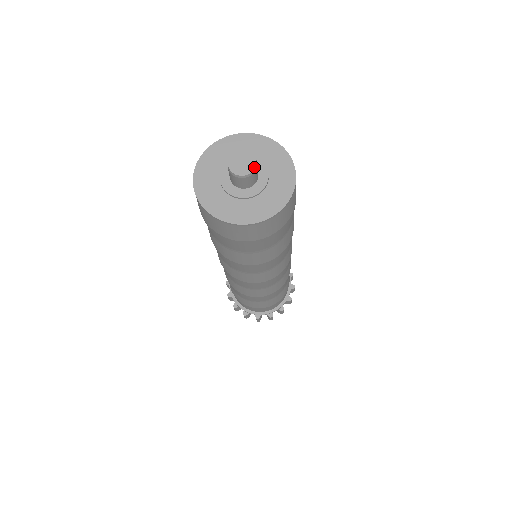
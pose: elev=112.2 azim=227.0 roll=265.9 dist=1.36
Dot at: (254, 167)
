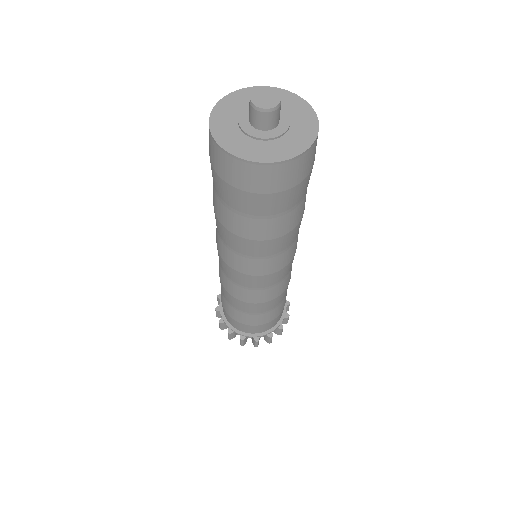
Dot at: (277, 94)
